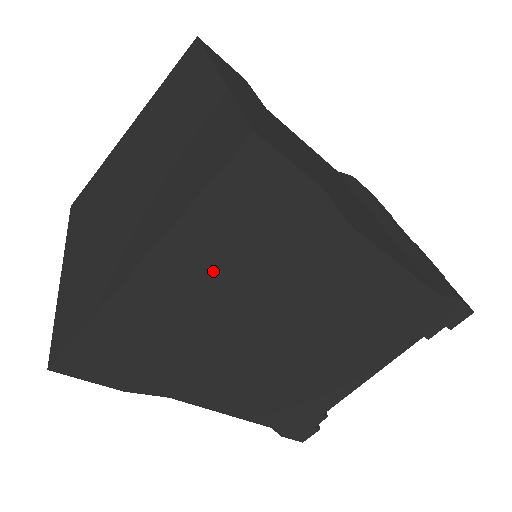
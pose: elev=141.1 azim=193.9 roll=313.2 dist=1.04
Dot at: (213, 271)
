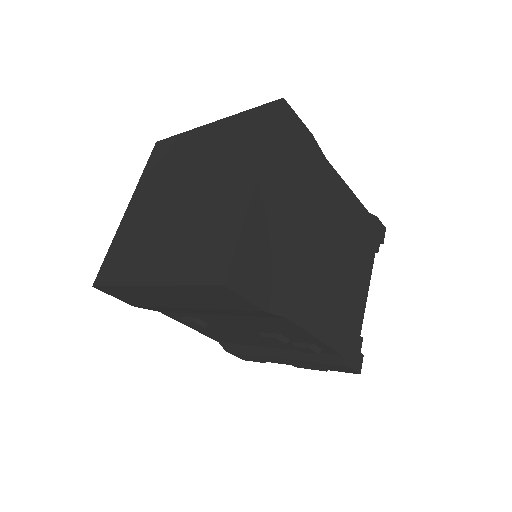
Dot at: (286, 189)
